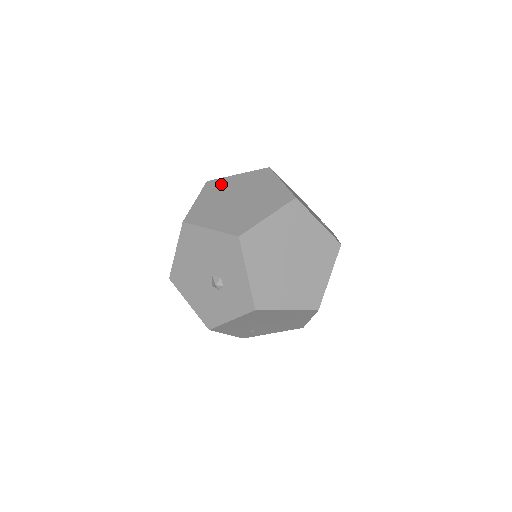
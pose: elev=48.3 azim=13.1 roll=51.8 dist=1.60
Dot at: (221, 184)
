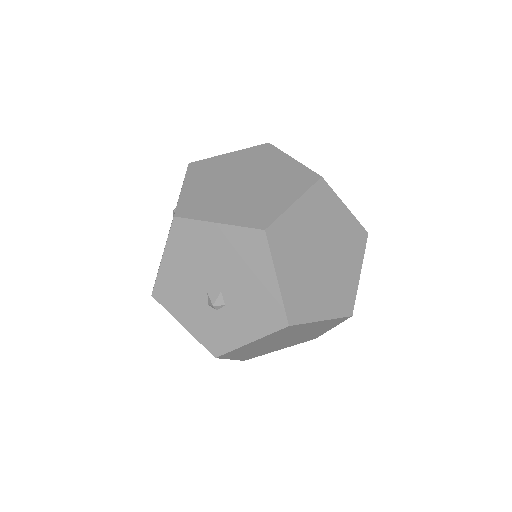
Dot at: (328, 204)
